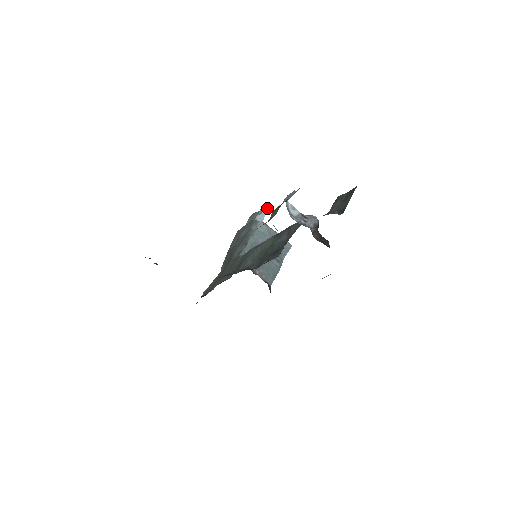
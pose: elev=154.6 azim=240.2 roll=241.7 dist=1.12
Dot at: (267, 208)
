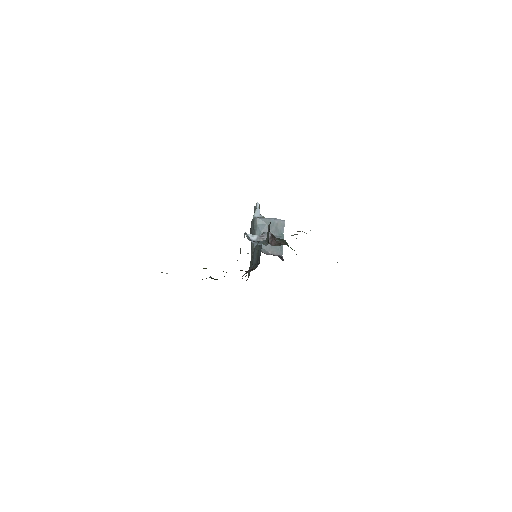
Dot at: (258, 204)
